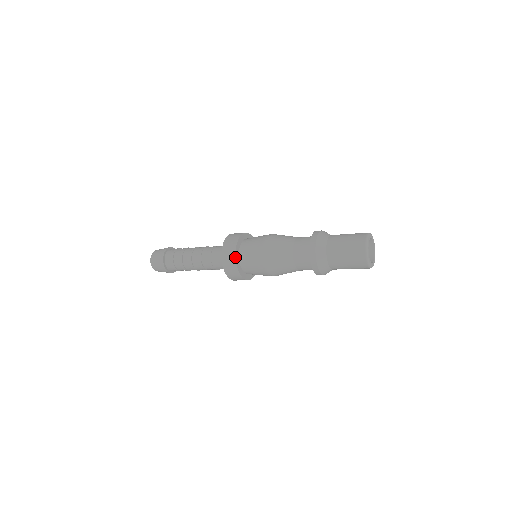
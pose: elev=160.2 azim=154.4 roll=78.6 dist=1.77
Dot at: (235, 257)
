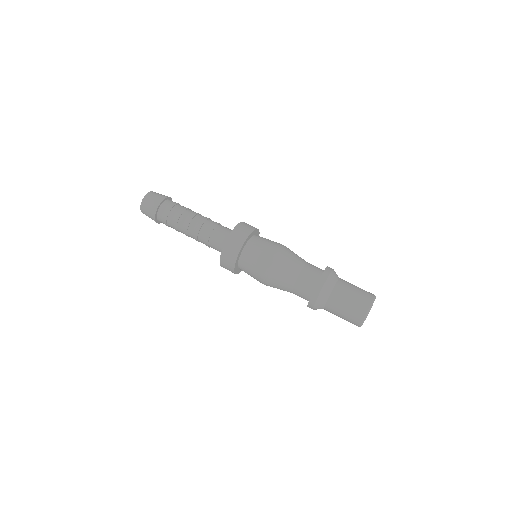
Dot at: (250, 233)
